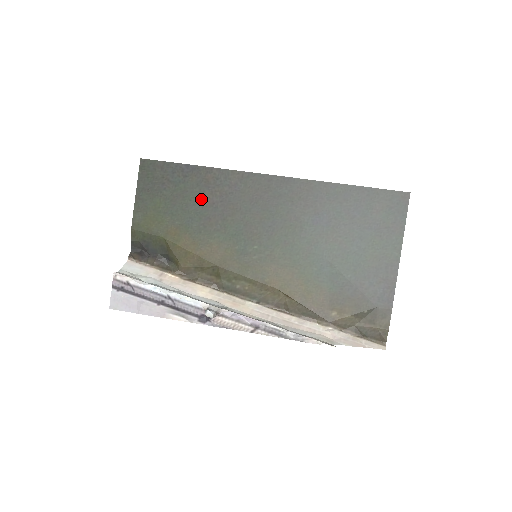
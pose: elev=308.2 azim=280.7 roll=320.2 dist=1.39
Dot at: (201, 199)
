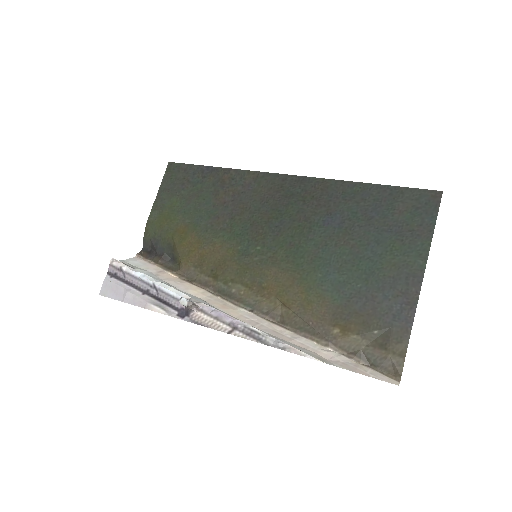
Dot at: (214, 198)
